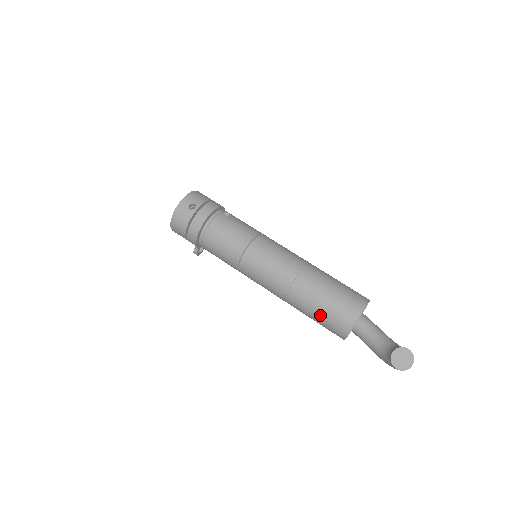
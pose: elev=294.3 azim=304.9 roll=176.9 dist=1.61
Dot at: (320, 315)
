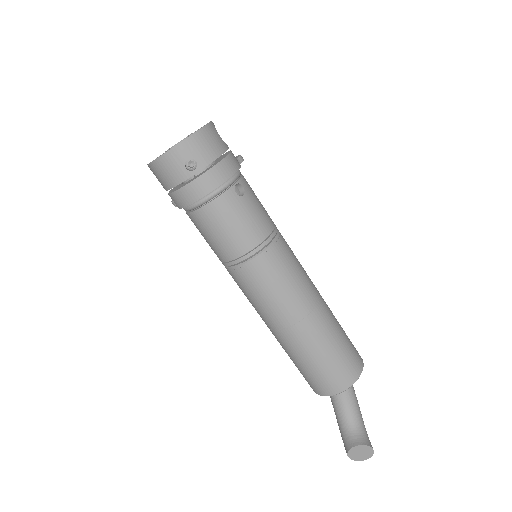
Dot at: (300, 367)
